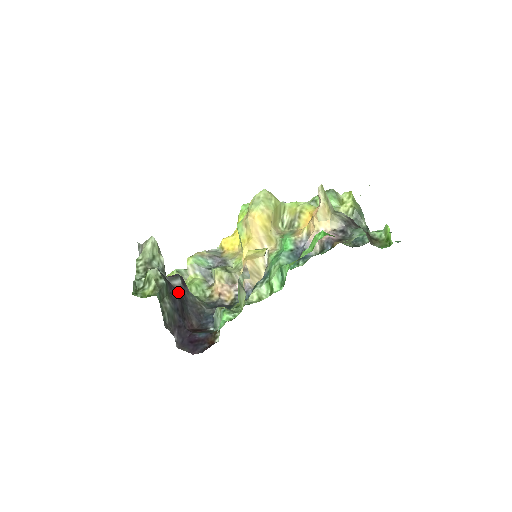
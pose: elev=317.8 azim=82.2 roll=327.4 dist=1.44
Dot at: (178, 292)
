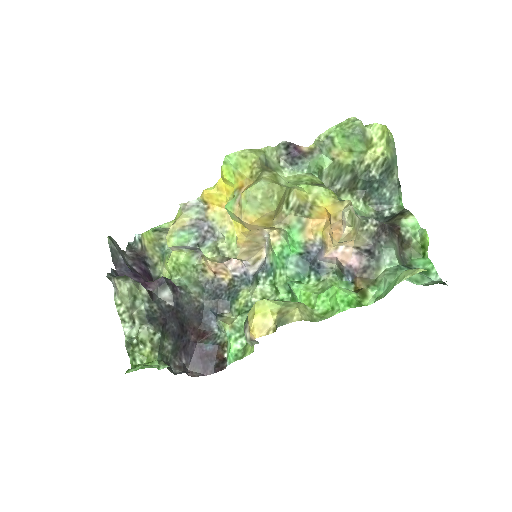
Dot at: (173, 314)
